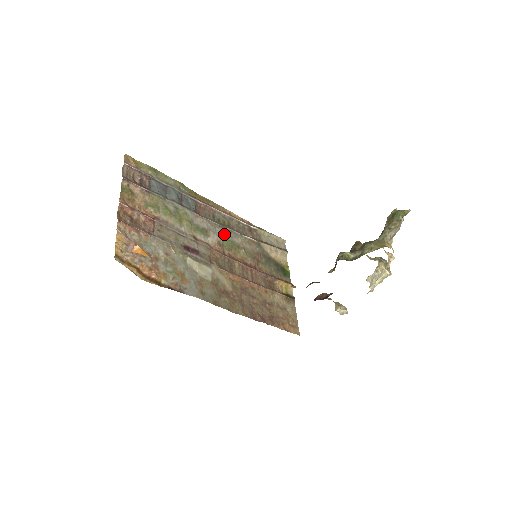
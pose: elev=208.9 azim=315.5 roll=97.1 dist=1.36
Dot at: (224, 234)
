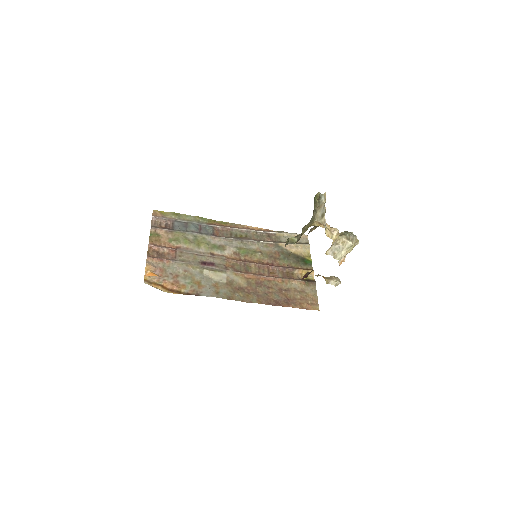
Dot at: (241, 245)
